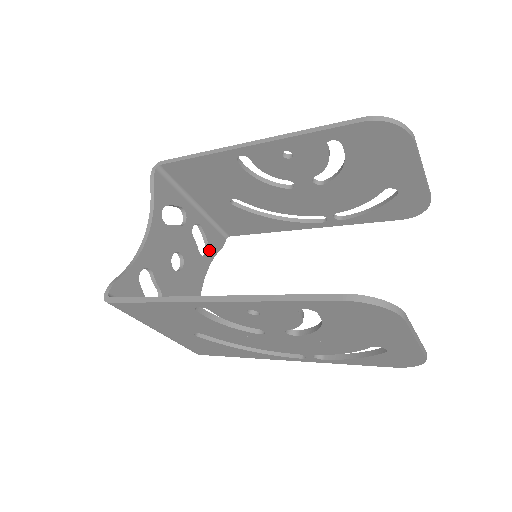
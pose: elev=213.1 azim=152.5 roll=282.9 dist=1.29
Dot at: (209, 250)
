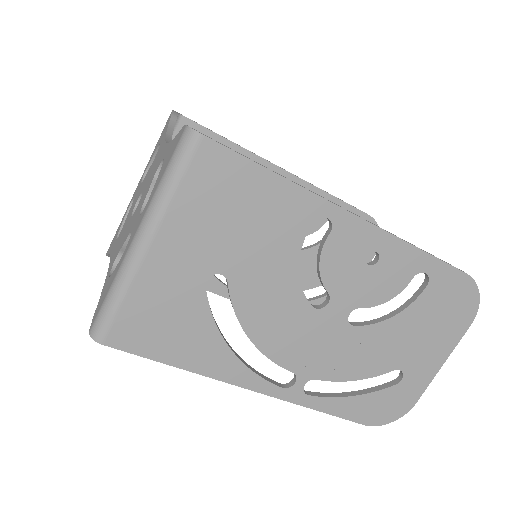
Dot at: occluded
